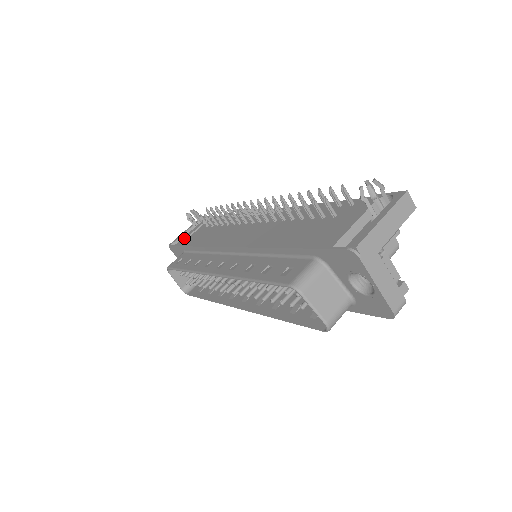
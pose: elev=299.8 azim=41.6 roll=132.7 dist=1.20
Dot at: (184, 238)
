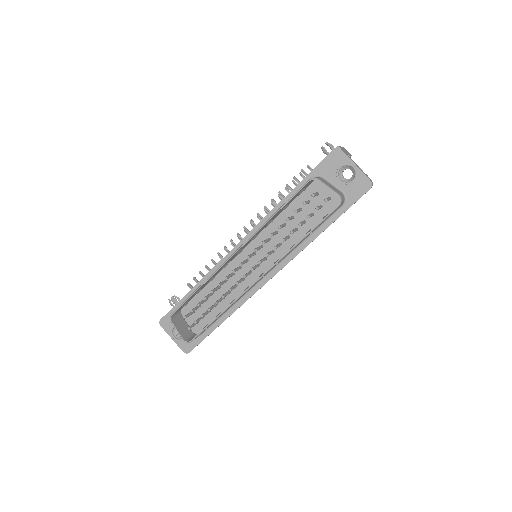
Dot at: occluded
